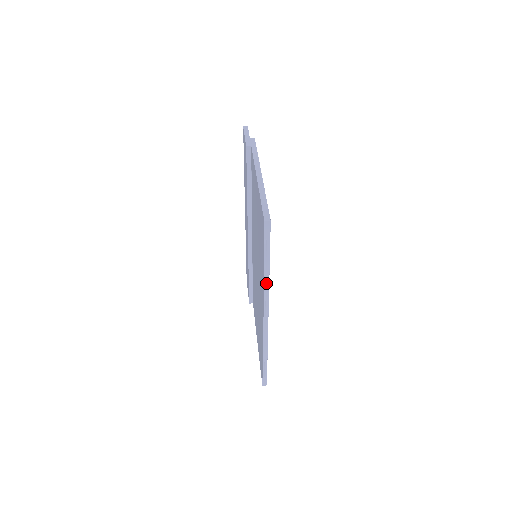
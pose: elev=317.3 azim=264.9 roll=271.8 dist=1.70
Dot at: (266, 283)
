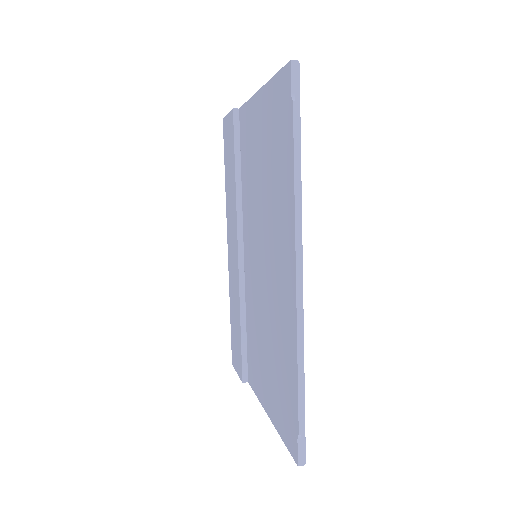
Dot at: (296, 191)
